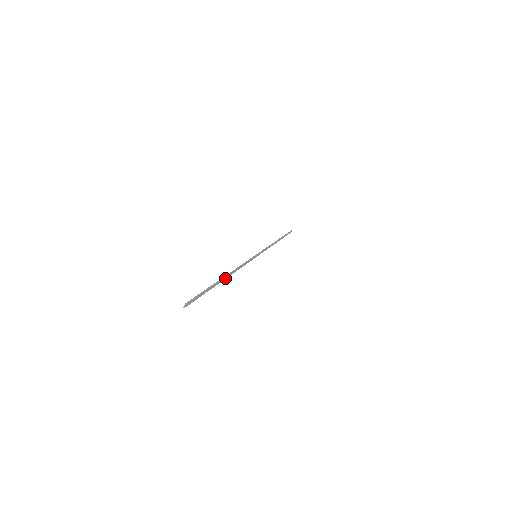
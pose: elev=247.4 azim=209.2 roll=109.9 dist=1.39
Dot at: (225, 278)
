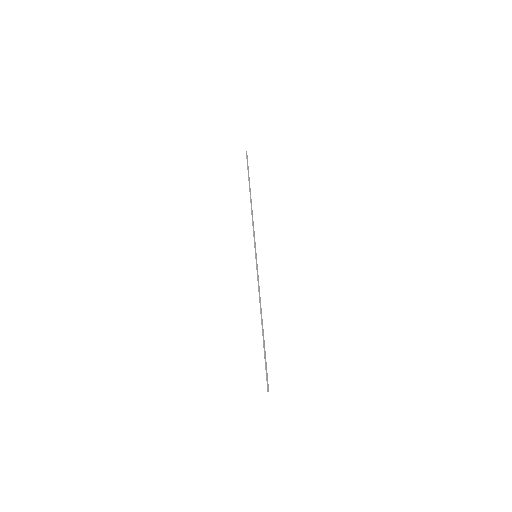
Dot at: (262, 323)
